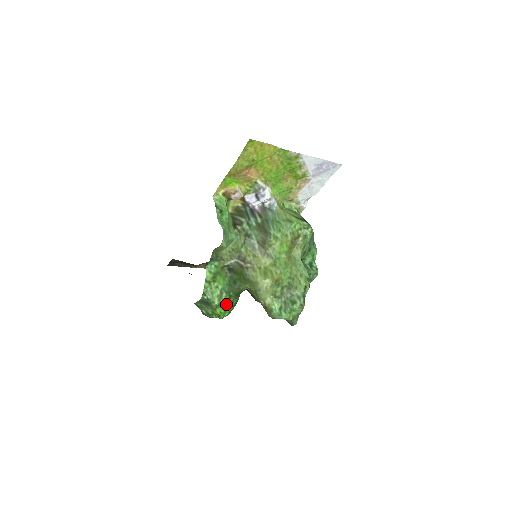
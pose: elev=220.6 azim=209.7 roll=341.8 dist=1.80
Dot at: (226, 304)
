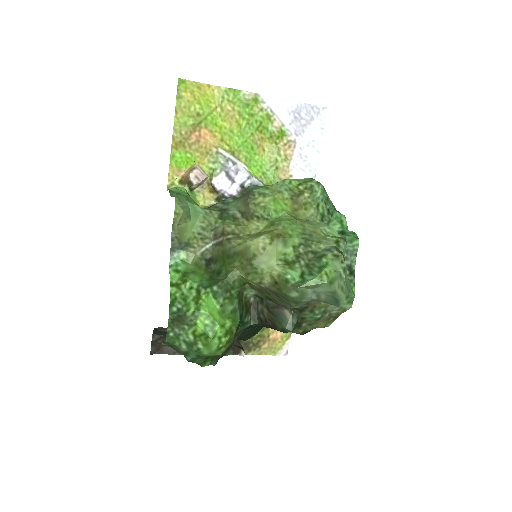
Dot at: (211, 308)
